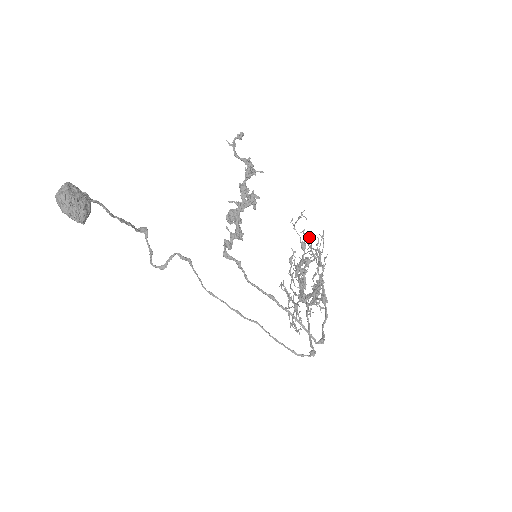
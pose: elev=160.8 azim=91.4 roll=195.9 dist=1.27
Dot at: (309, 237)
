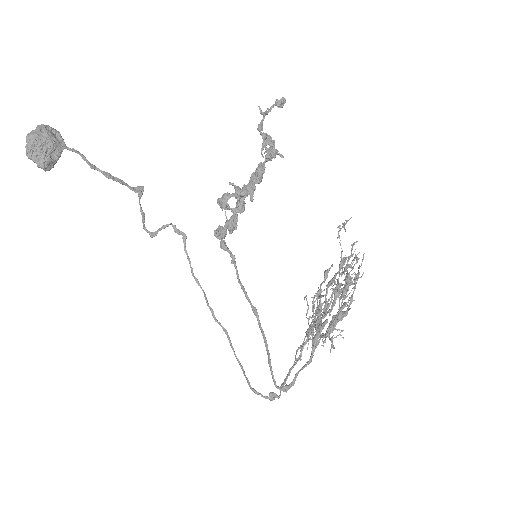
Dot at: (351, 254)
